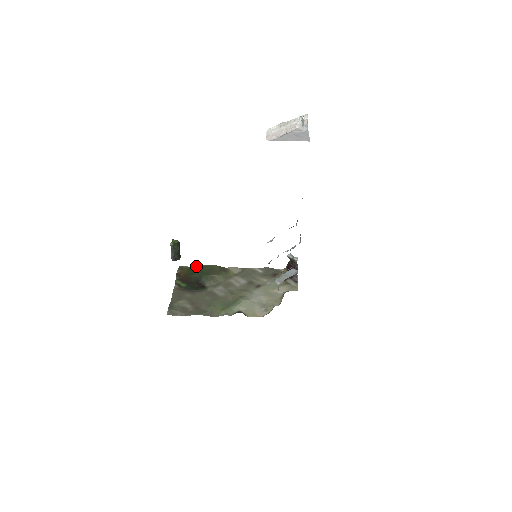
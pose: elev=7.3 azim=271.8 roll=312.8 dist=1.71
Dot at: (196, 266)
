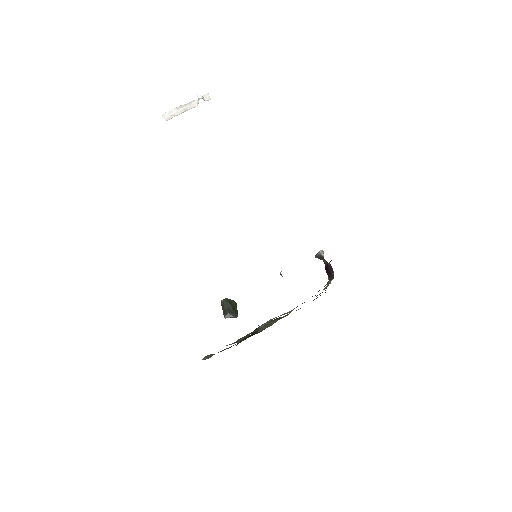
Dot at: occluded
